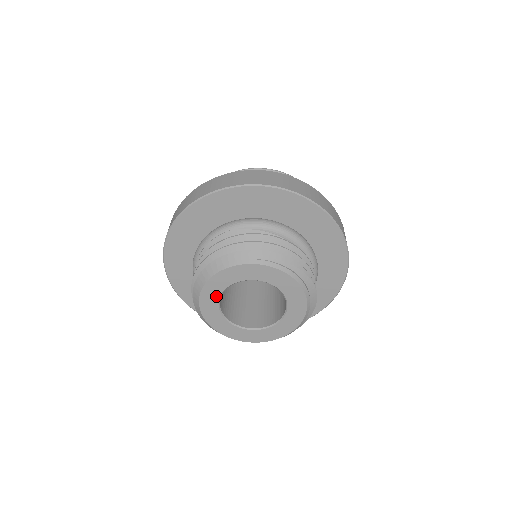
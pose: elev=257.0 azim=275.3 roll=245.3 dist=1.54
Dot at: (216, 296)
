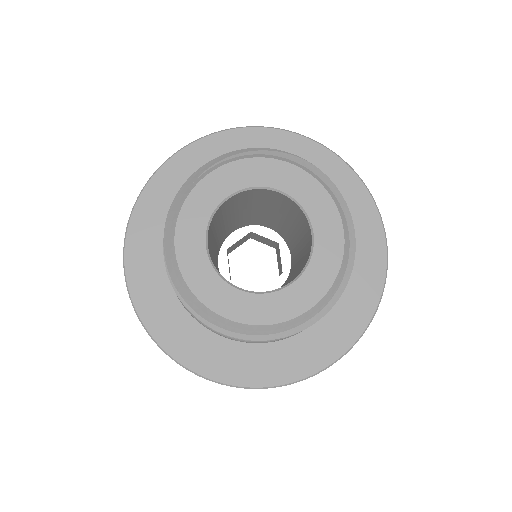
Dot at: (204, 263)
